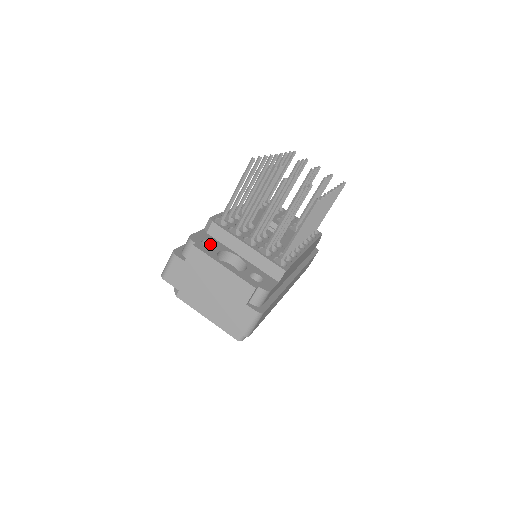
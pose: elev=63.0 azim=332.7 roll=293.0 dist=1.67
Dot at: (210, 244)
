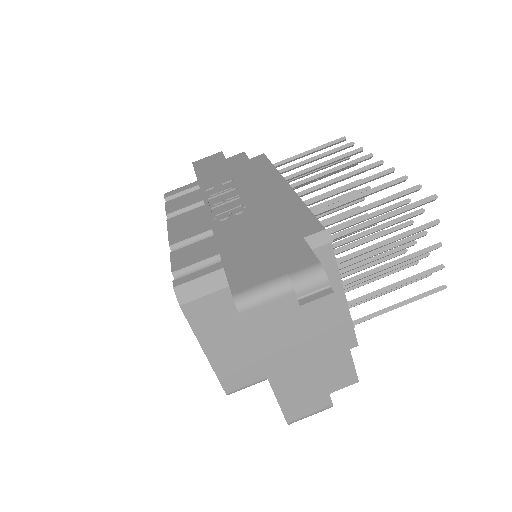
Dot at: occluded
